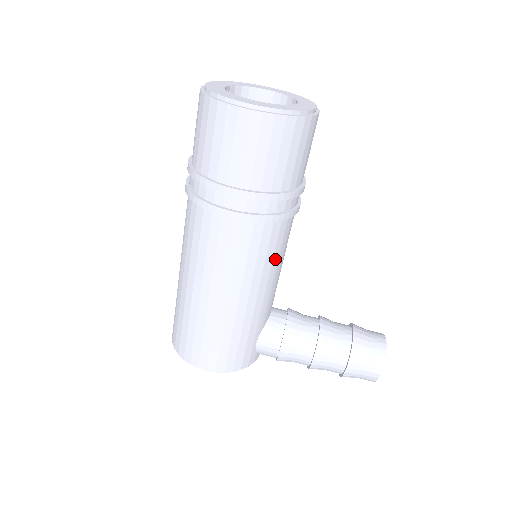
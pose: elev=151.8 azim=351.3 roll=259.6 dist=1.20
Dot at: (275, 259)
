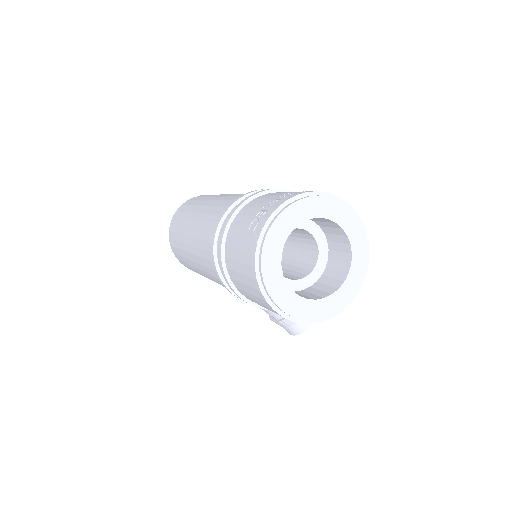
Dot at: occluded
